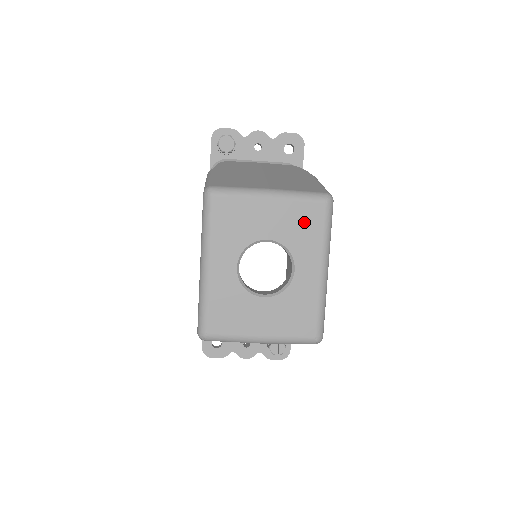
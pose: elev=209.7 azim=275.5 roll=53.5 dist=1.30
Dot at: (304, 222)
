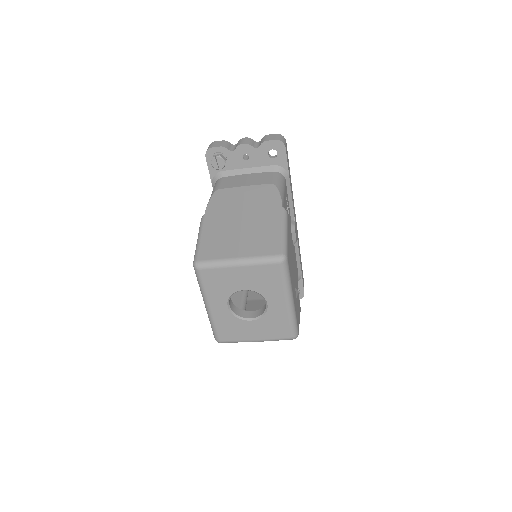
Dot at: (267, 277)
